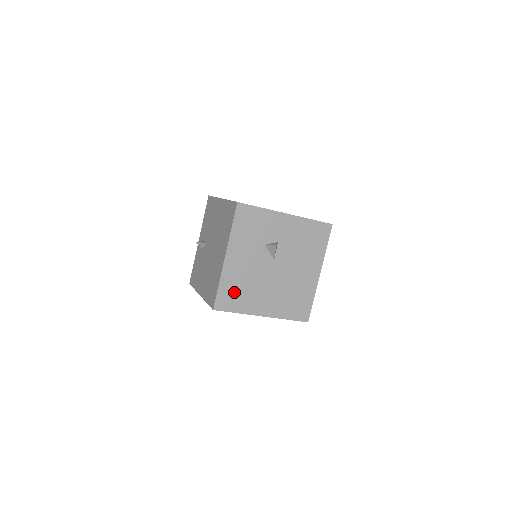
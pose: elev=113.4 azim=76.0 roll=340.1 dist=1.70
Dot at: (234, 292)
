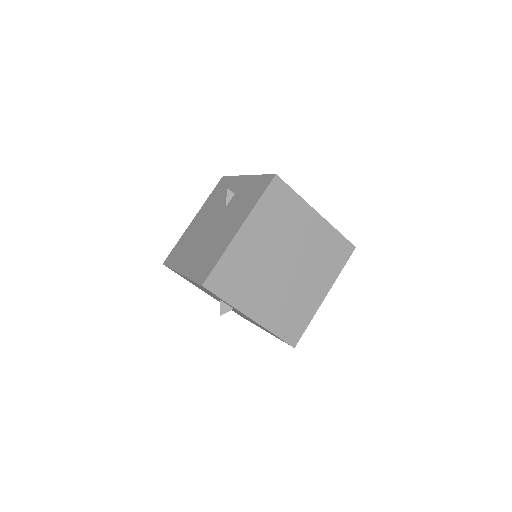
Dot at: (183, 277)
